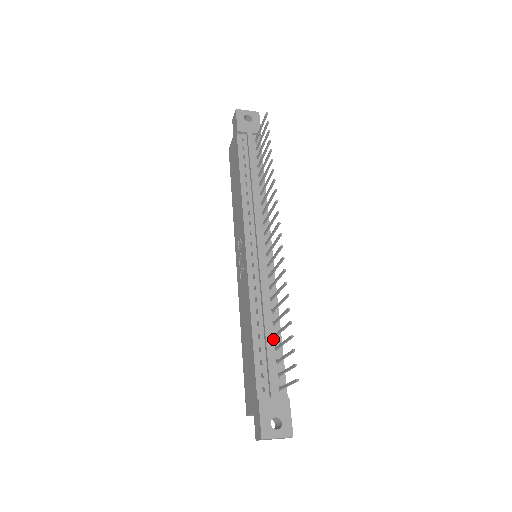
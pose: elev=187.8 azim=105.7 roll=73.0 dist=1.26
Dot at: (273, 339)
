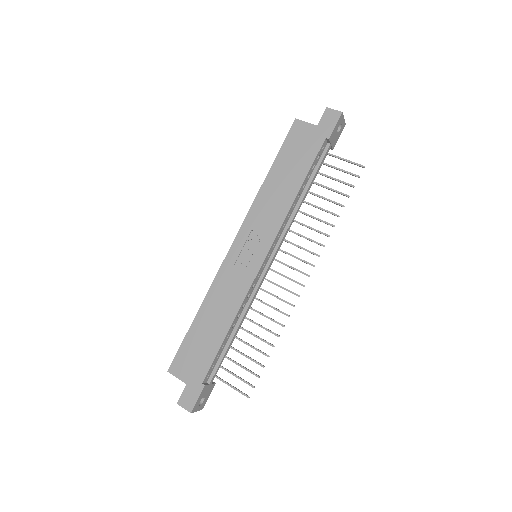
Dot at: occluded
